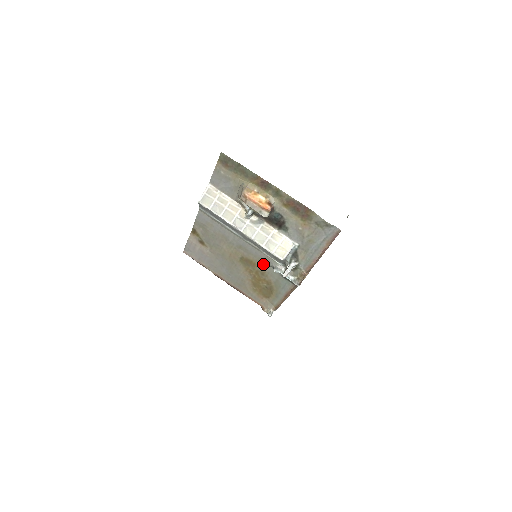
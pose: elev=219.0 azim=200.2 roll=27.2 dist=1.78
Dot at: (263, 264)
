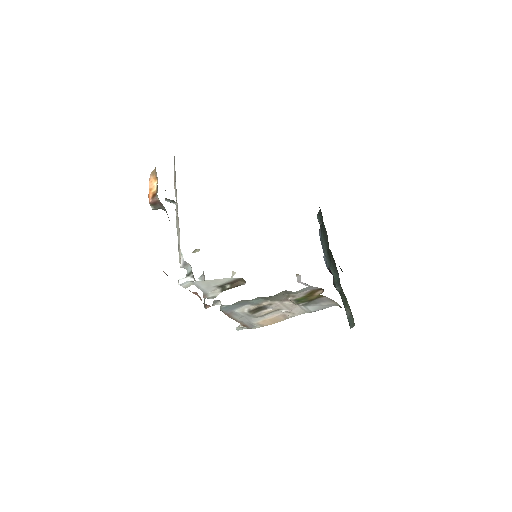
Dot at: occluded
